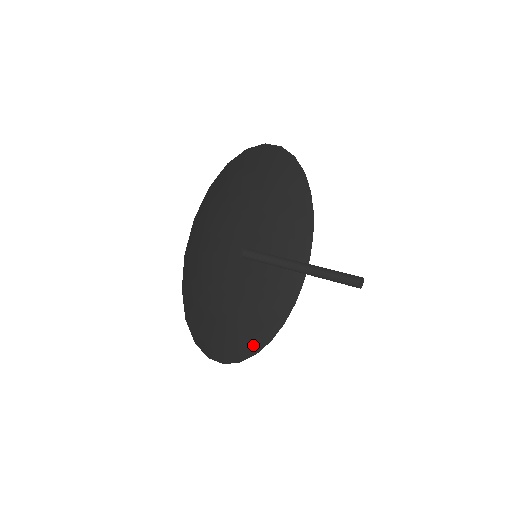
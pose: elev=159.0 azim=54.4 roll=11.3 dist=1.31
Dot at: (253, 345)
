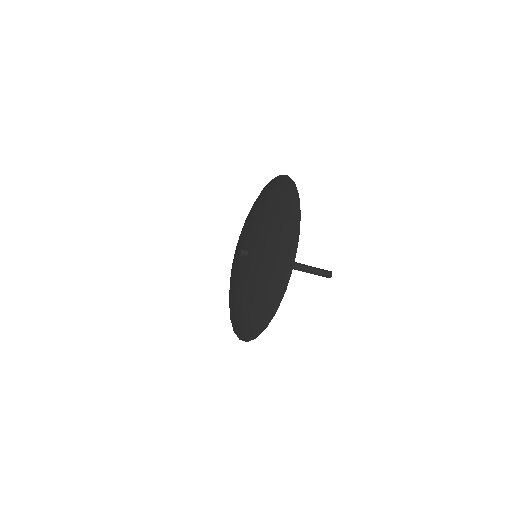
Dot at: (262, 320)
